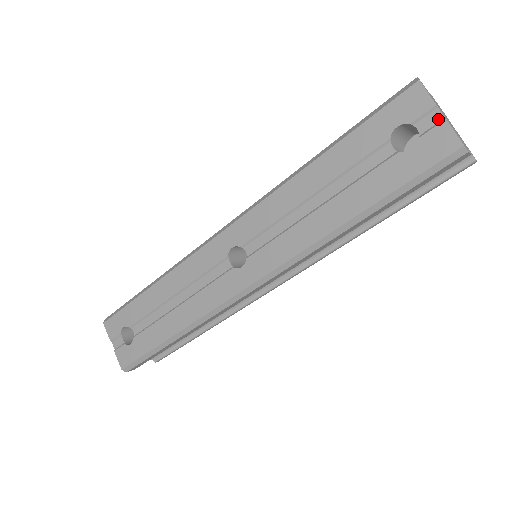
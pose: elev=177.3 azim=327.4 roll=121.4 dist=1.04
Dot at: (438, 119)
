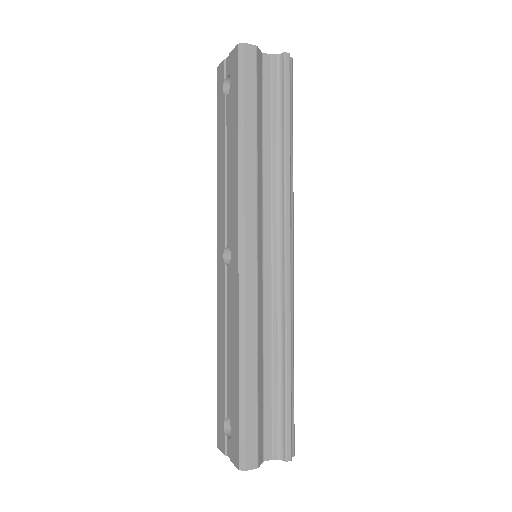
Dot at: (229, 60)
